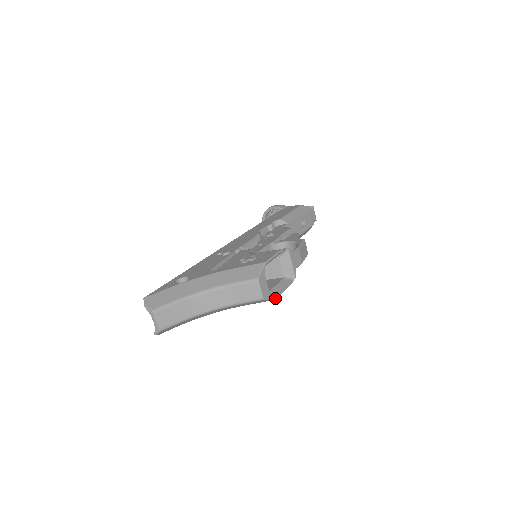
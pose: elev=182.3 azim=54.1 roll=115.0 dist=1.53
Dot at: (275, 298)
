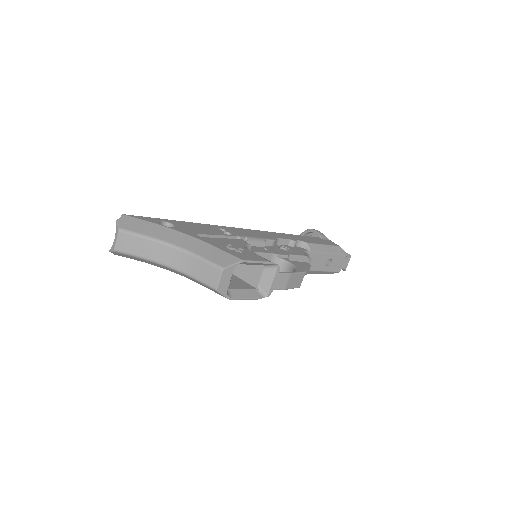
Dot at: (230, 298)
